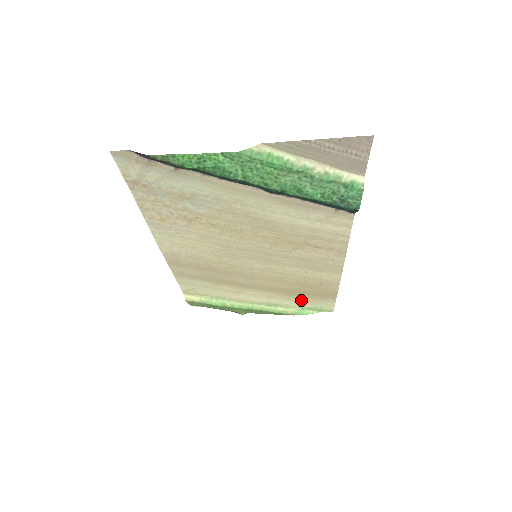
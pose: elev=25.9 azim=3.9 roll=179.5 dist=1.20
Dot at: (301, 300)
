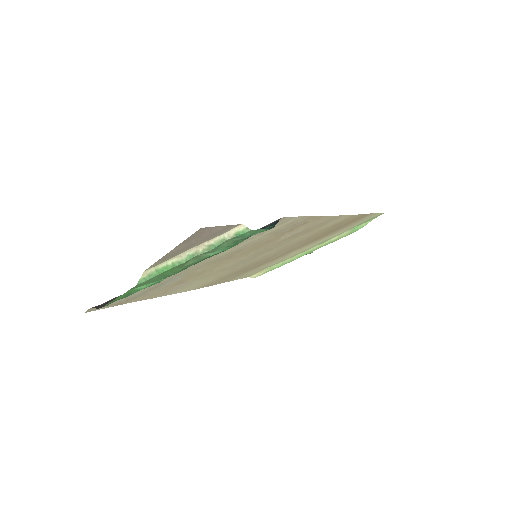
Dot at: (342, 230)
